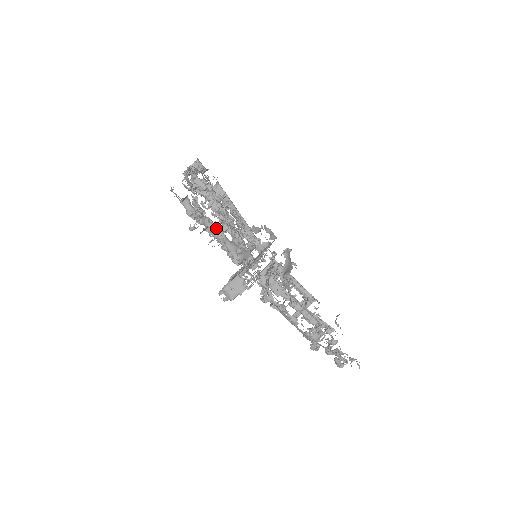
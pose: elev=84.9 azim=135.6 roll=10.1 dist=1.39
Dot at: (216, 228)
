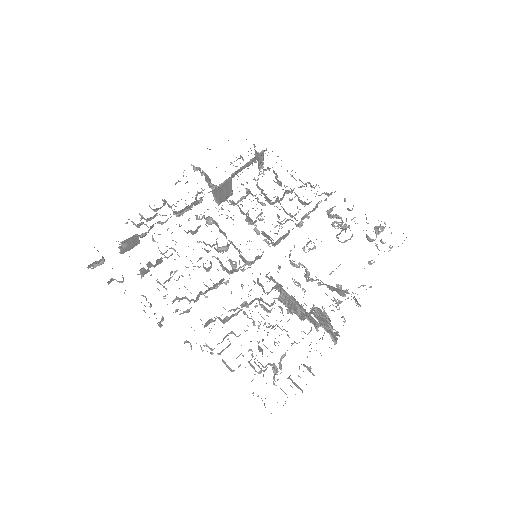
Dot at: occluded
